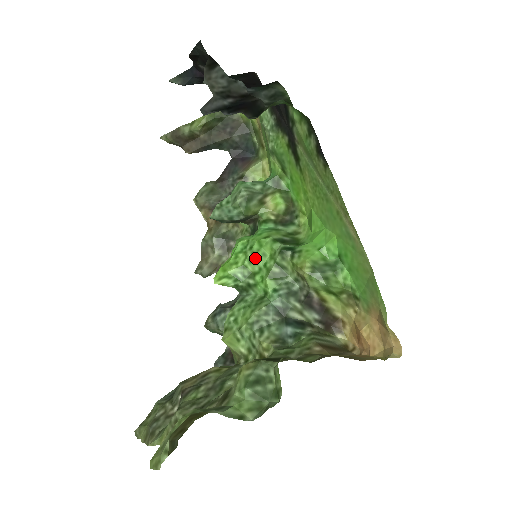
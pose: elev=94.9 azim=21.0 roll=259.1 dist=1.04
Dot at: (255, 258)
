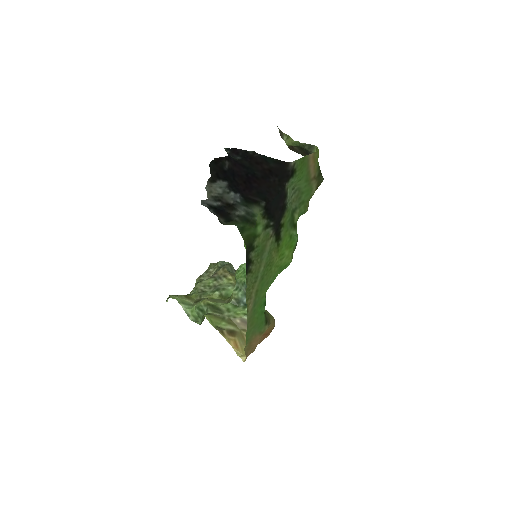
Dot at: occluded
